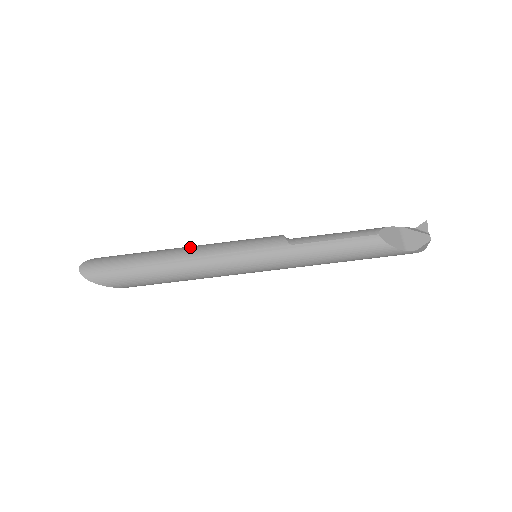
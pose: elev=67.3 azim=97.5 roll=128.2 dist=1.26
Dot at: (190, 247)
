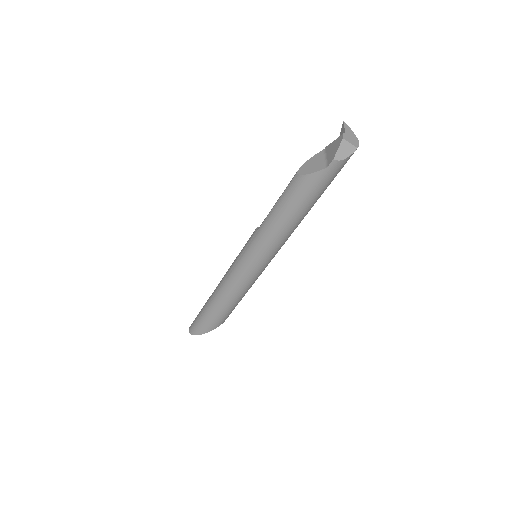
Dot at: occluded
